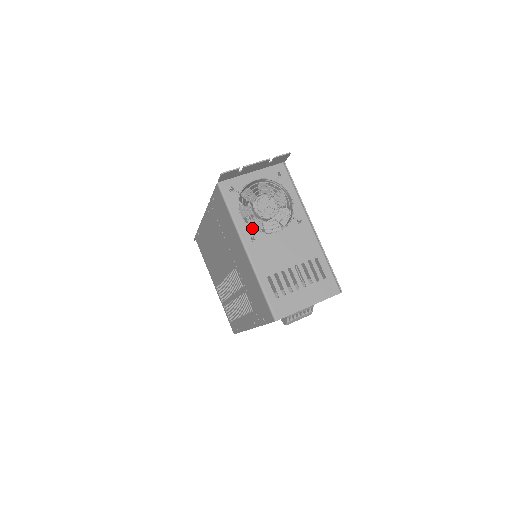
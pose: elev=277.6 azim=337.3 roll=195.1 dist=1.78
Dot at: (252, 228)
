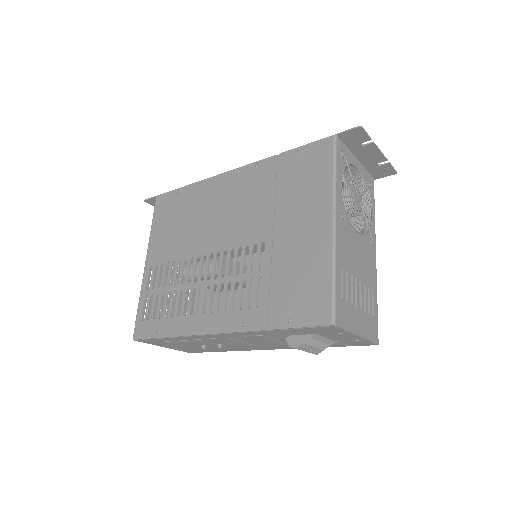
Dot at: (345, 206)
